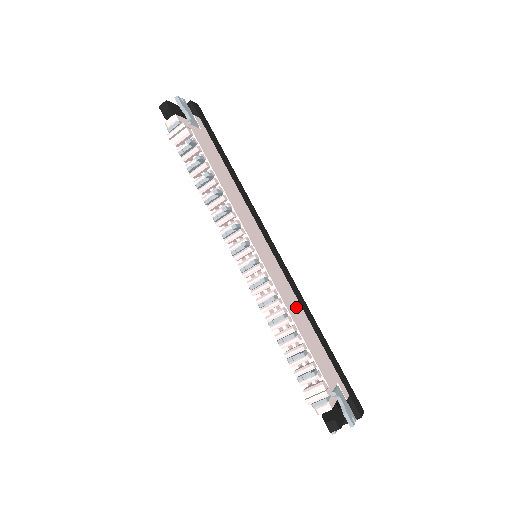
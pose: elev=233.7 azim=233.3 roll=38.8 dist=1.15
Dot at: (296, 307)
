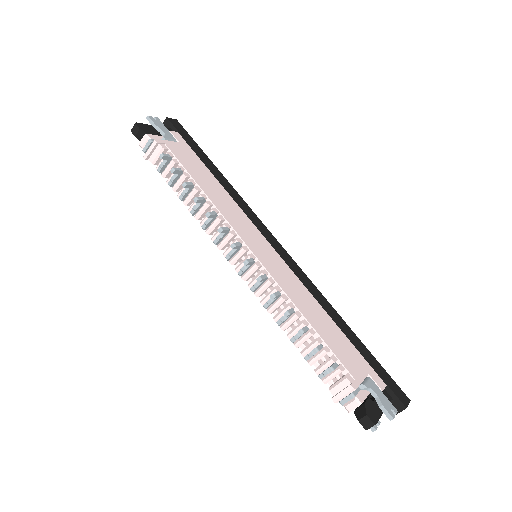
Dot at: (307, 300)
